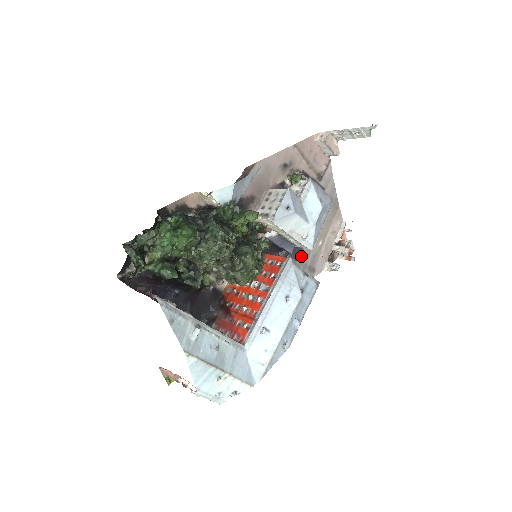
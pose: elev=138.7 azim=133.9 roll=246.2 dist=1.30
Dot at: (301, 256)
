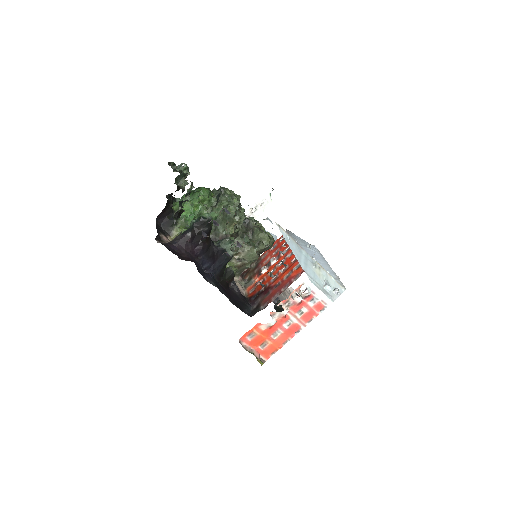
Dot at: occluded
